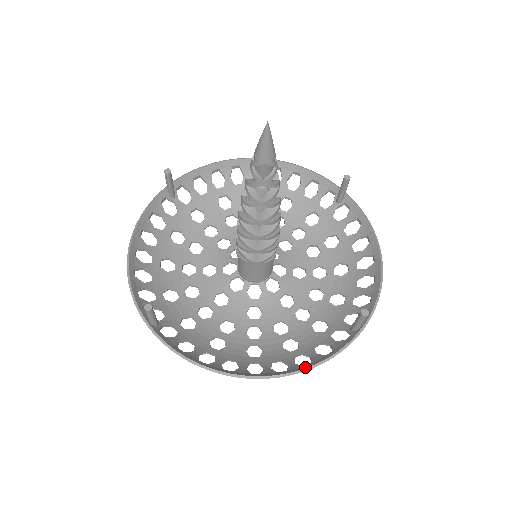
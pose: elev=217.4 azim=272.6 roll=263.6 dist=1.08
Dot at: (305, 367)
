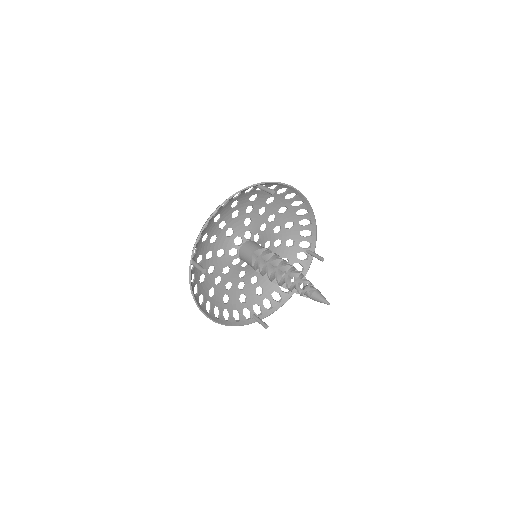
Dot at: (227, 324)
